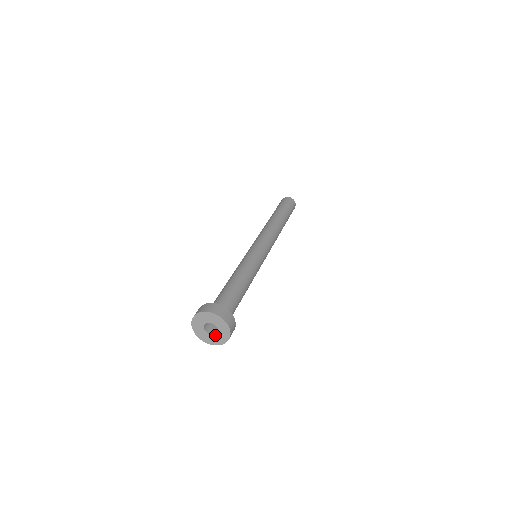
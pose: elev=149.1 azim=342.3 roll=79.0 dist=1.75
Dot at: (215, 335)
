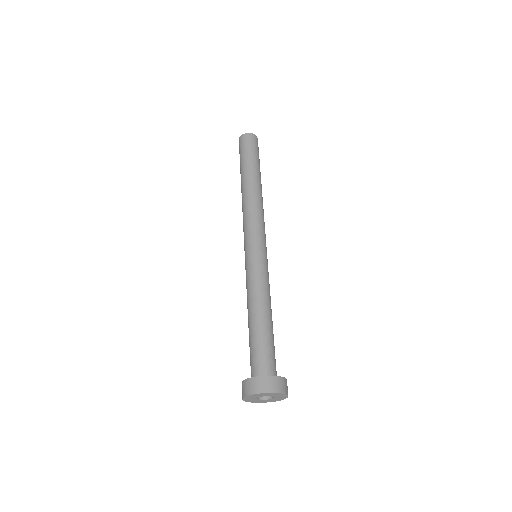
Dot at: (270, 399)
